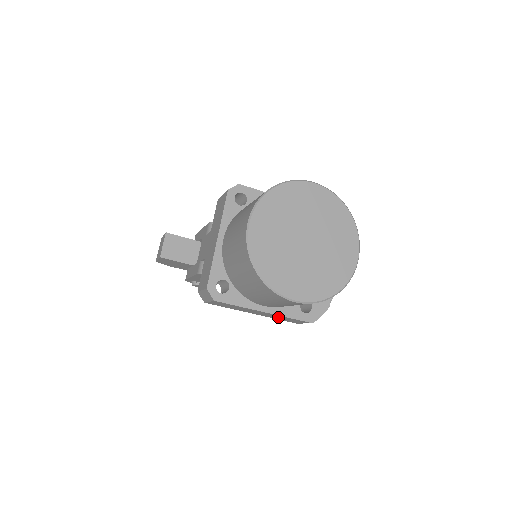
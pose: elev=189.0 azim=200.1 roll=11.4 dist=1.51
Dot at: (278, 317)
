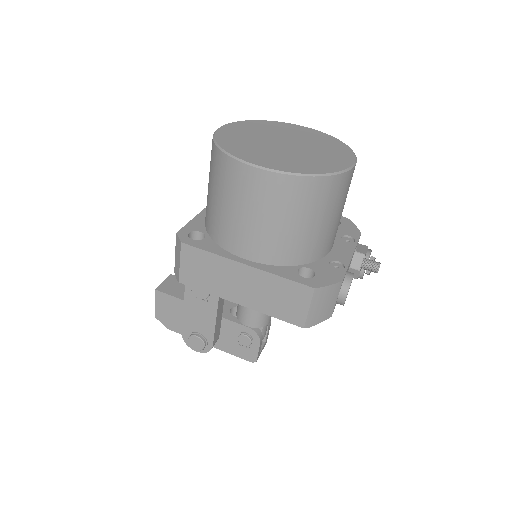
Dot at: (269, 294)
